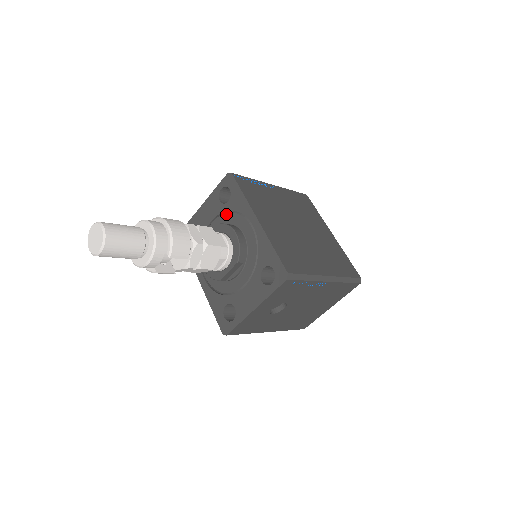
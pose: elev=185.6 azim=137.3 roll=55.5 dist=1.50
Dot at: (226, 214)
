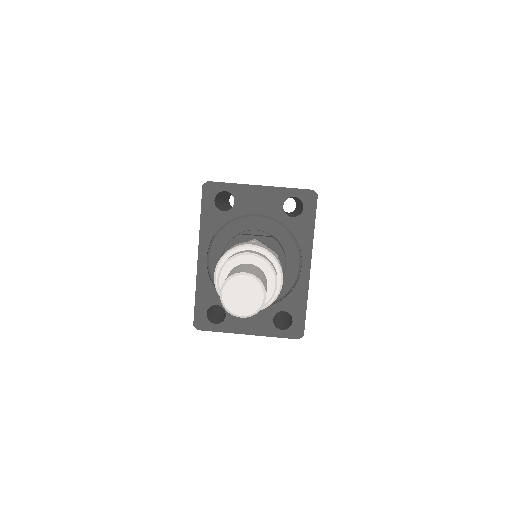
Dot at: (281, 226)
